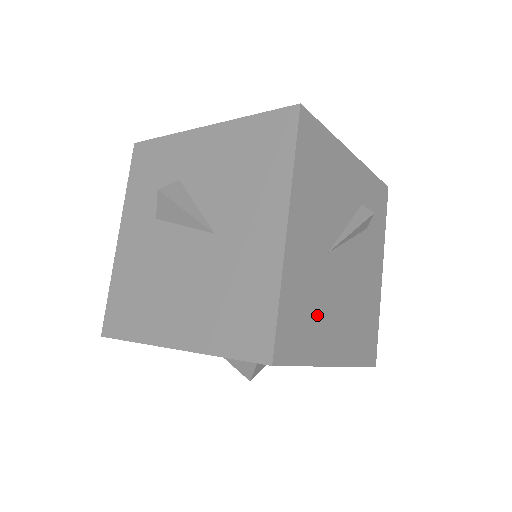
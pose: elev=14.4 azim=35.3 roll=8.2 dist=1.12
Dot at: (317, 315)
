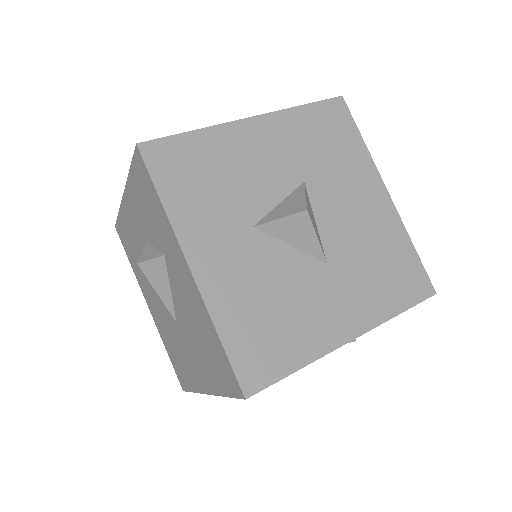
Dot at: occluded
